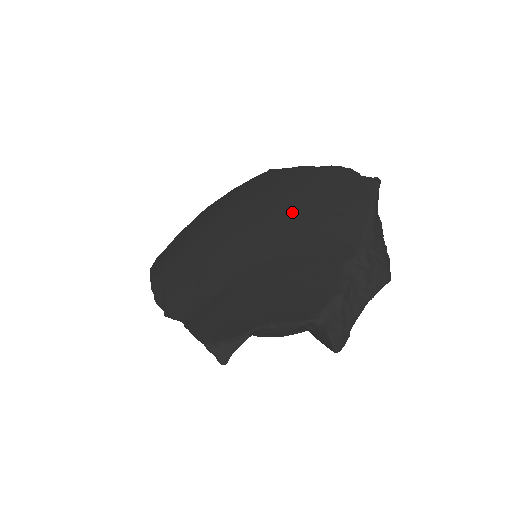
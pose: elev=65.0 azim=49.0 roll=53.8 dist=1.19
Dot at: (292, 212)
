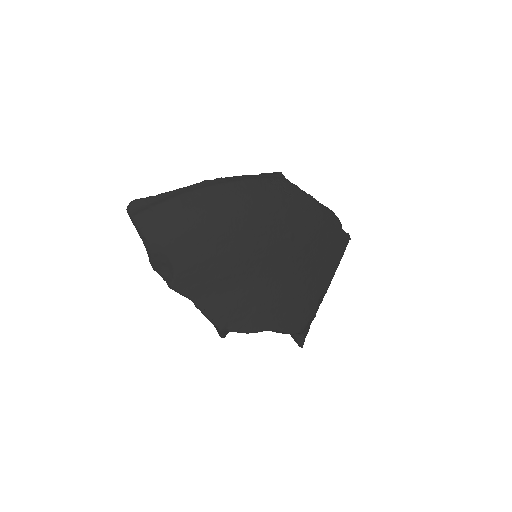
Dot at: (301, 244)
